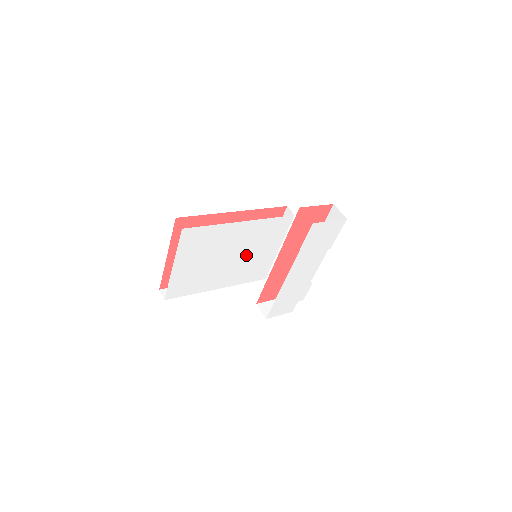
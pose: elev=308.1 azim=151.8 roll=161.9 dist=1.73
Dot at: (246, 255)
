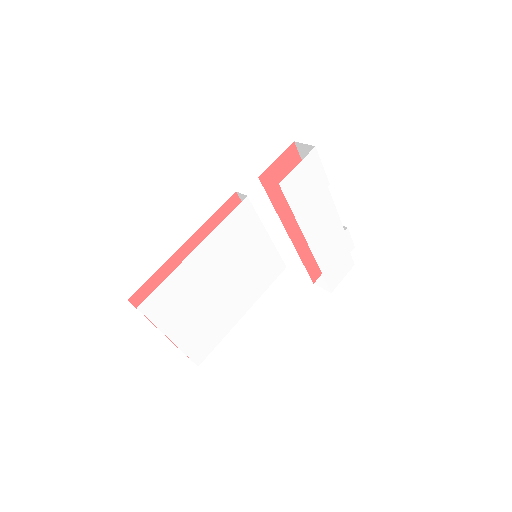
Dot at: (237, 268)
